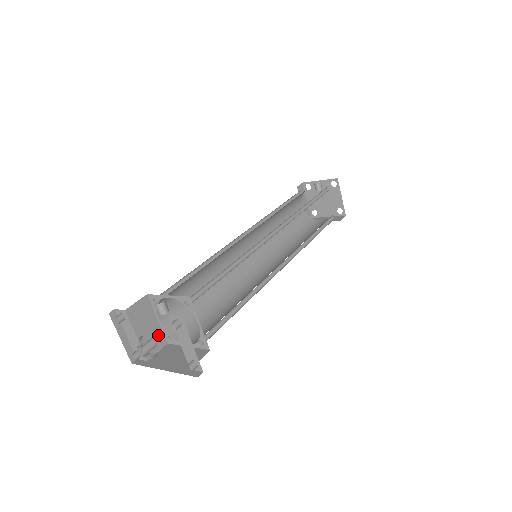
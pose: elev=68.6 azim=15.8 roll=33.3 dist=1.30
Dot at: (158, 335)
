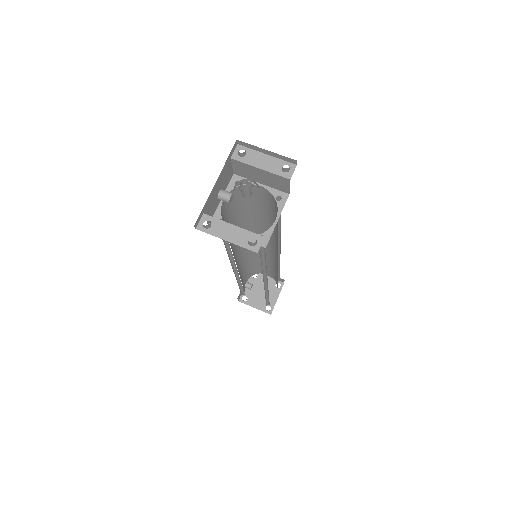
Dot at: (250, 240)
